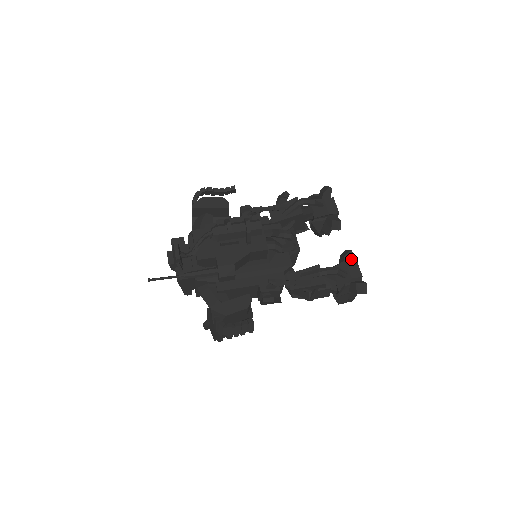
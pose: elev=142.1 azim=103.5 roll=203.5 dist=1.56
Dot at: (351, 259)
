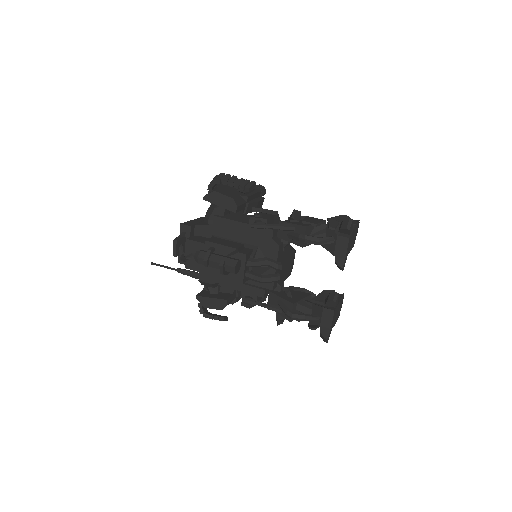
Dot at: (329, 309)
